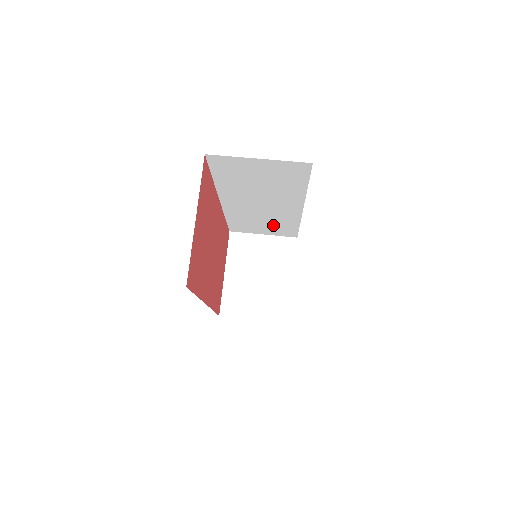
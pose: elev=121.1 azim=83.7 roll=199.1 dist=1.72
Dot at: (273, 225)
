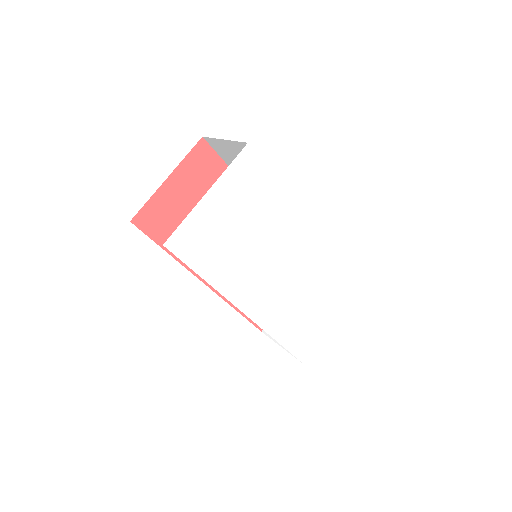
Dot at: occluded
